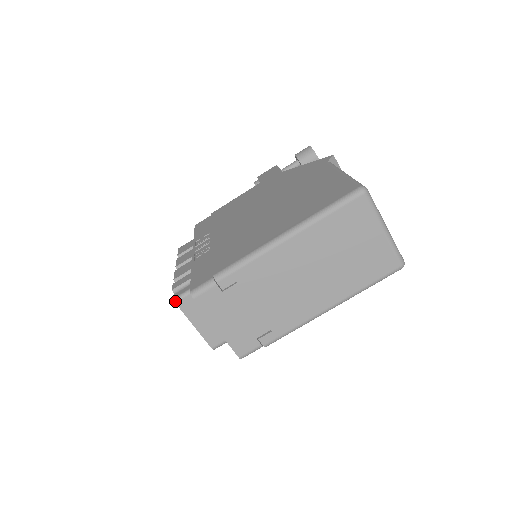
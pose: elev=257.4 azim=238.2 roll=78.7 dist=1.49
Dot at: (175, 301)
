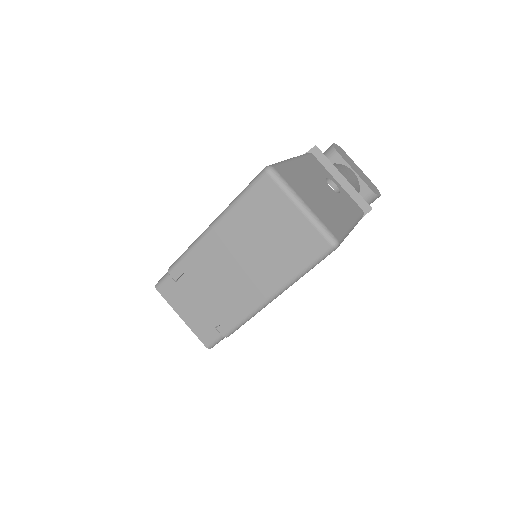
Dot at: occluded
